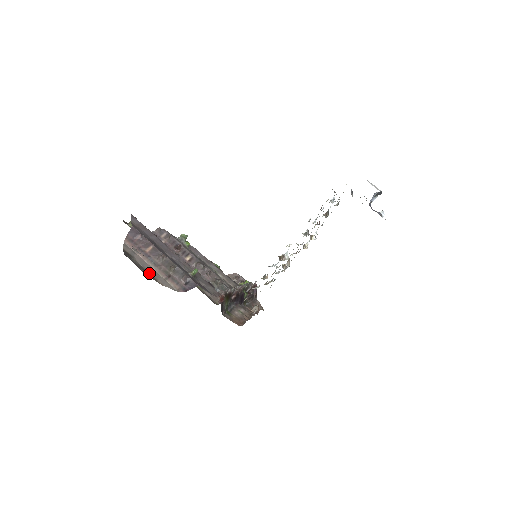
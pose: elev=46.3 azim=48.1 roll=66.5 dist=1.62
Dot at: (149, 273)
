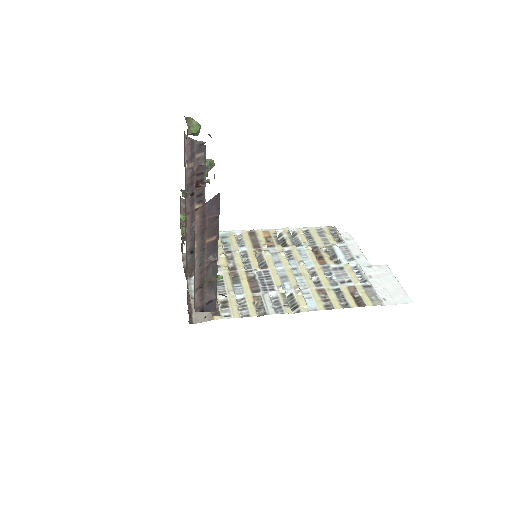
Dot at: (194, 286)
